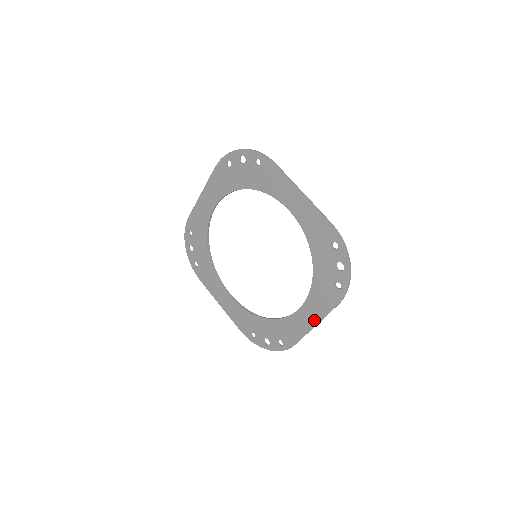
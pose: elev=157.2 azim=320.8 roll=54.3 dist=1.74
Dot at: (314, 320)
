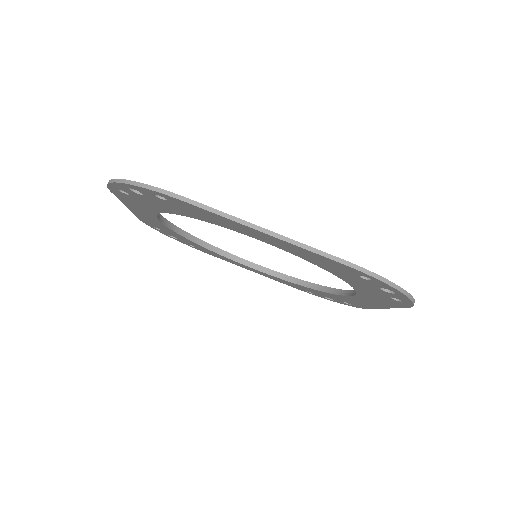
Dot at: (379, 306)
